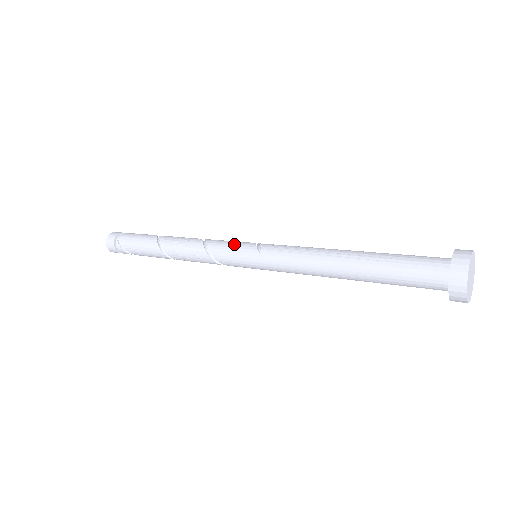
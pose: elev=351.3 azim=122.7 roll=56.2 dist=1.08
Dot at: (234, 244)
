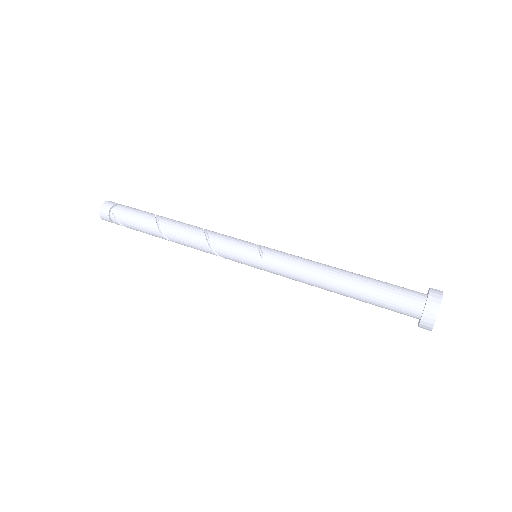
Dot at: (237, 244)
